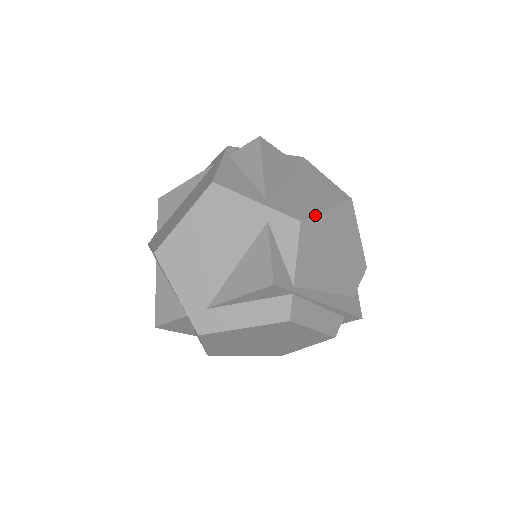
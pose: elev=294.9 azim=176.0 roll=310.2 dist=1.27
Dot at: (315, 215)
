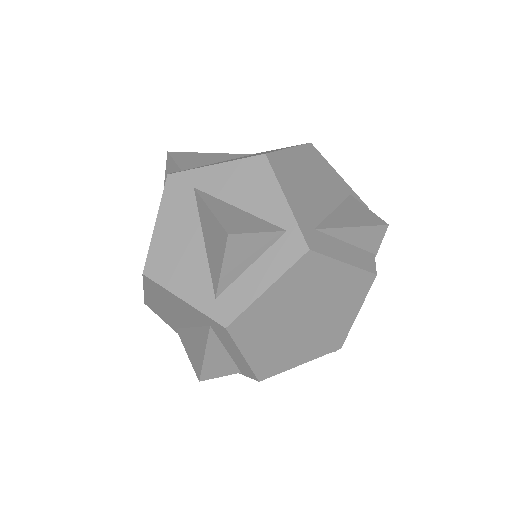
Dot at: occluded
